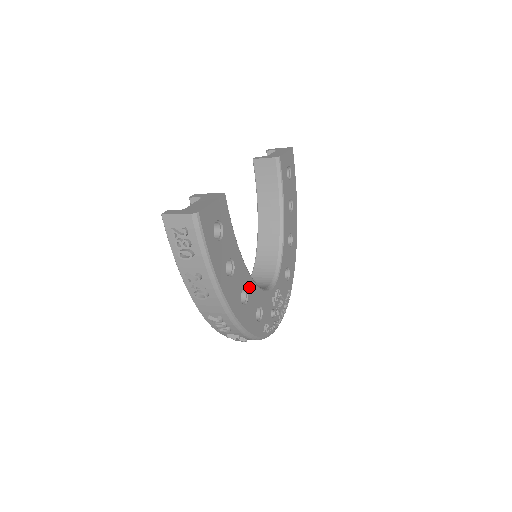
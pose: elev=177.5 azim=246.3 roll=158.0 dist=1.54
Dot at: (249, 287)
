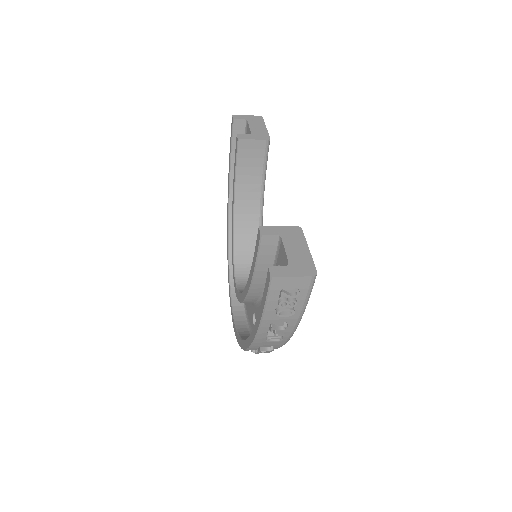
Dot at: occluded
